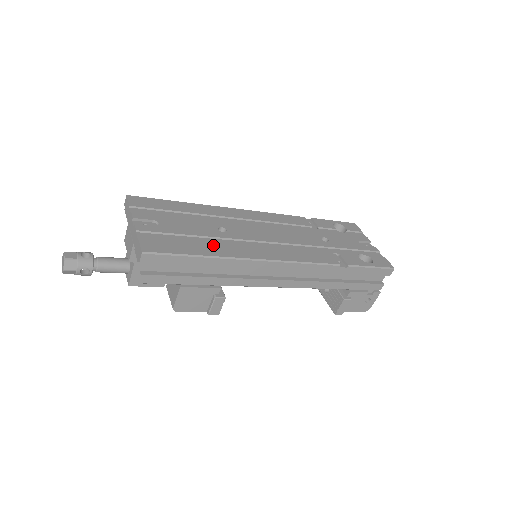
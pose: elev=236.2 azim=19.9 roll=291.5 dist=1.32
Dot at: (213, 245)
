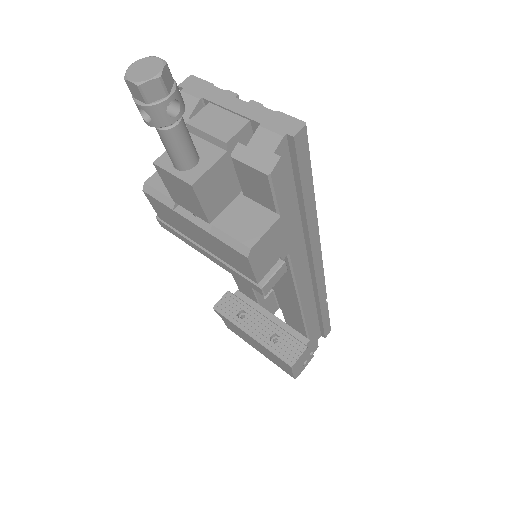
Dot at: occluded
